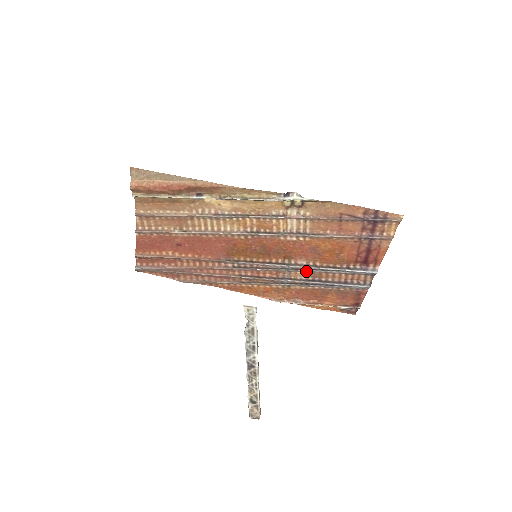
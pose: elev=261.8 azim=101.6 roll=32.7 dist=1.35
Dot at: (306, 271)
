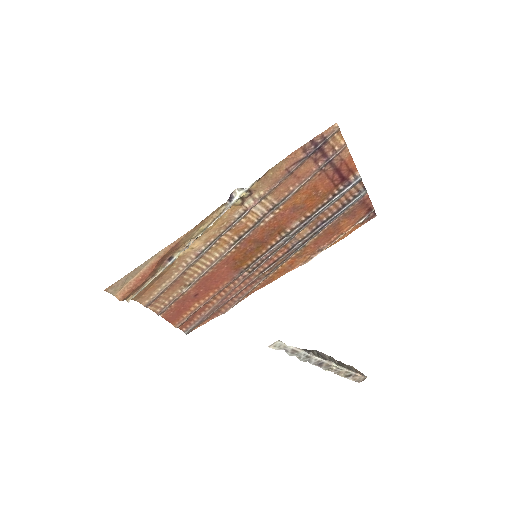
Dot at: (305, 226)
